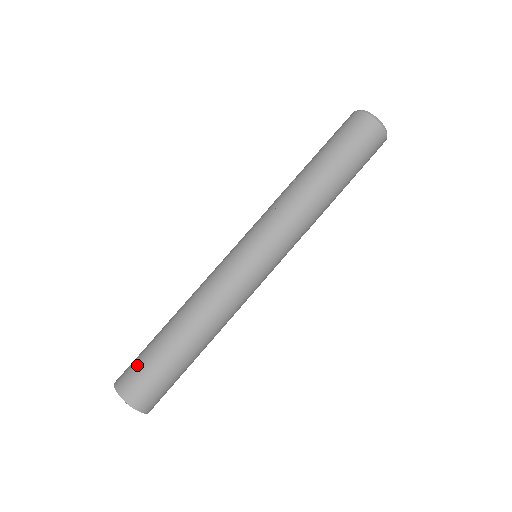
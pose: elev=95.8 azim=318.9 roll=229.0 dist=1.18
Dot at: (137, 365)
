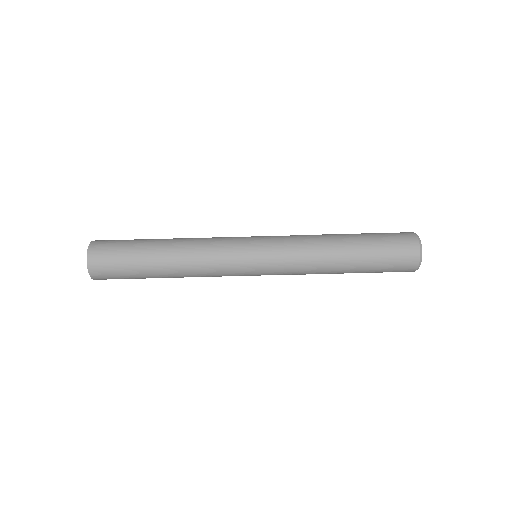
Dot at: (115, 262)
